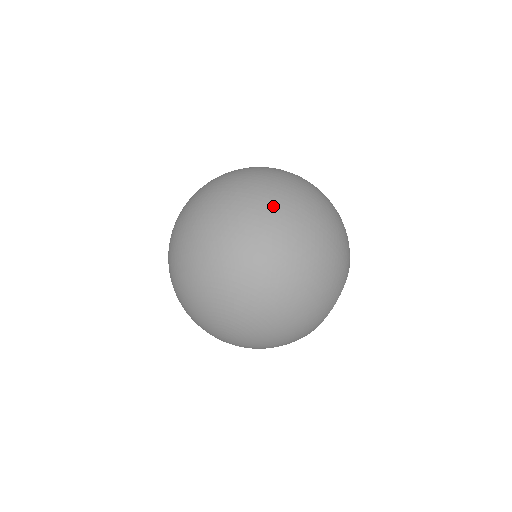
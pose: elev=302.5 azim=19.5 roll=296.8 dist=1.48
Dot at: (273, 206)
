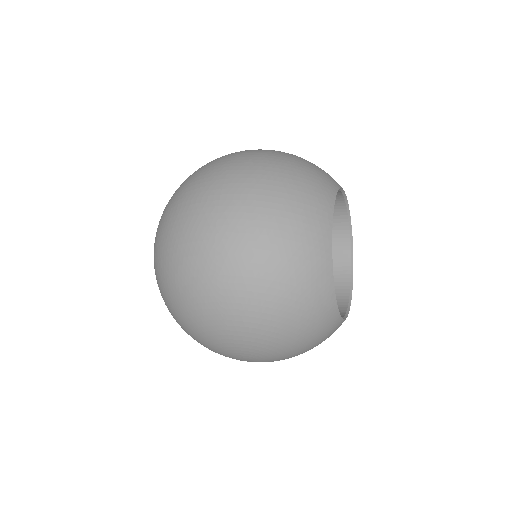
Dot at: (185, 208)
